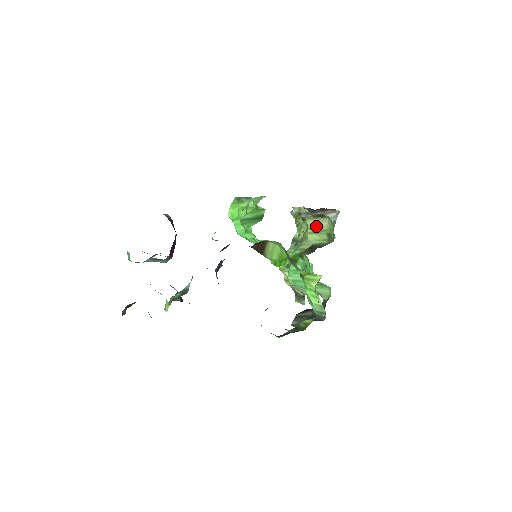
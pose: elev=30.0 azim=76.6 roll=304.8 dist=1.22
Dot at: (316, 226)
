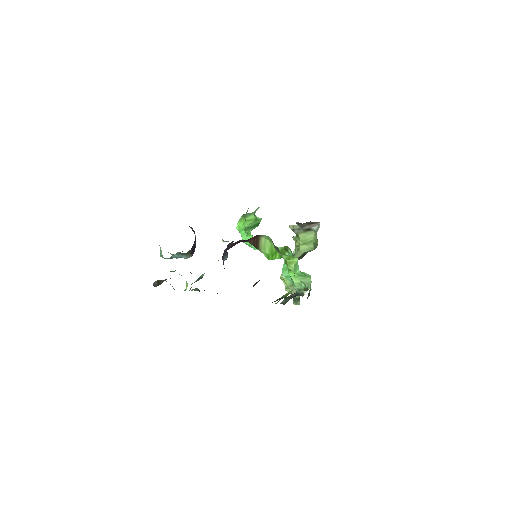
Dot at: (305, 238)
